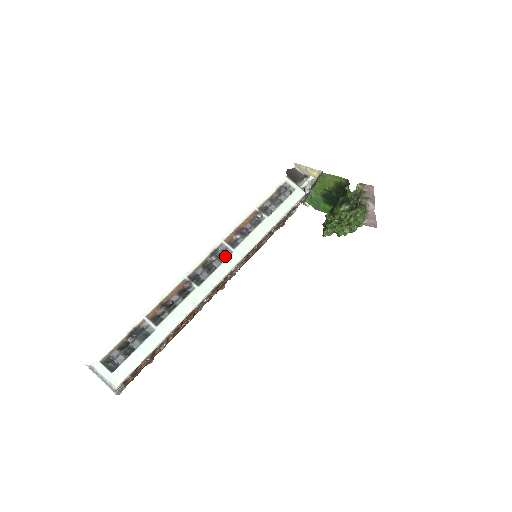
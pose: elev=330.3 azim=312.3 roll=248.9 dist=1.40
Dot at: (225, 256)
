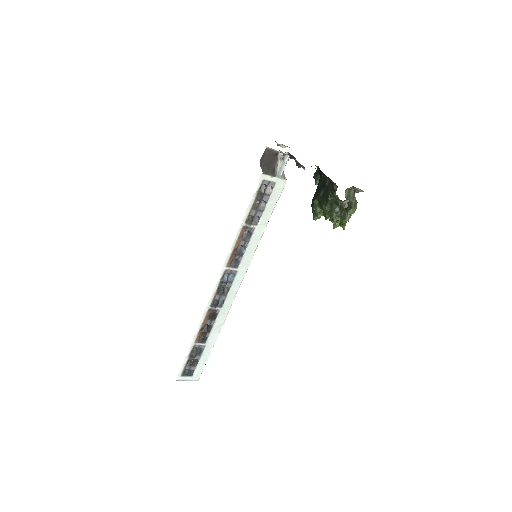
Dot at: (232, 276)
